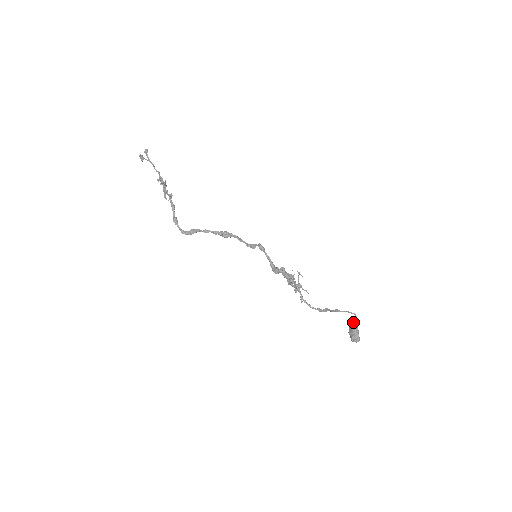
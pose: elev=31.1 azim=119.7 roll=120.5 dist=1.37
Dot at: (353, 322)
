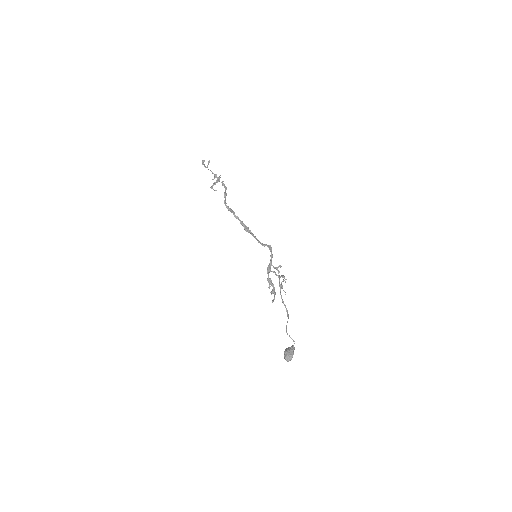
Dot at: (291, 346)
